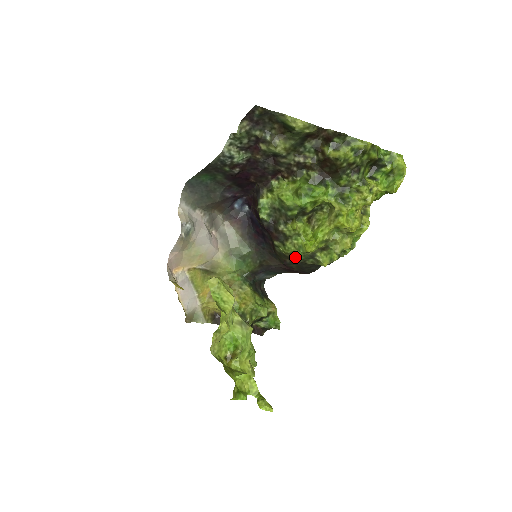
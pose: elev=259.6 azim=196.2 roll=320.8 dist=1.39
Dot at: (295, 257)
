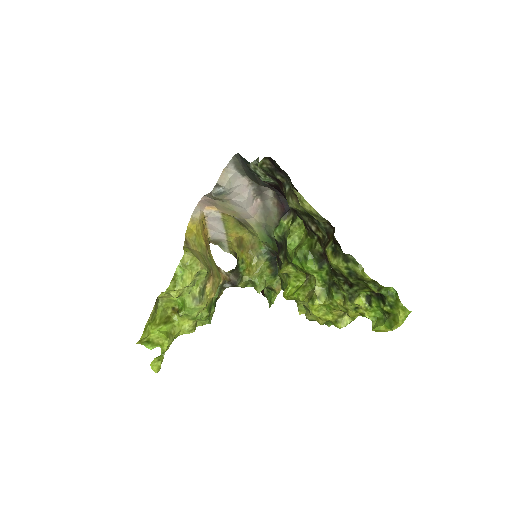
Dot at: (282, 285)
